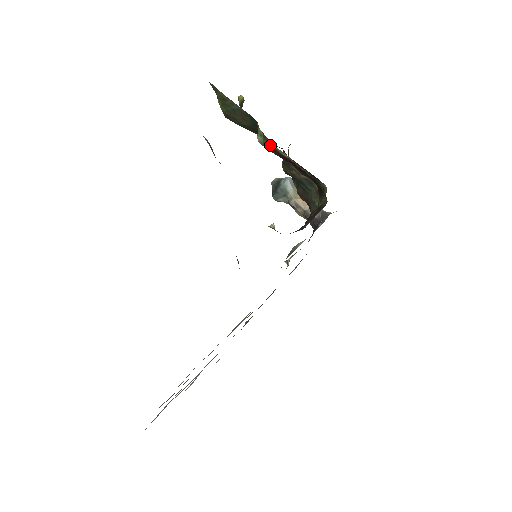
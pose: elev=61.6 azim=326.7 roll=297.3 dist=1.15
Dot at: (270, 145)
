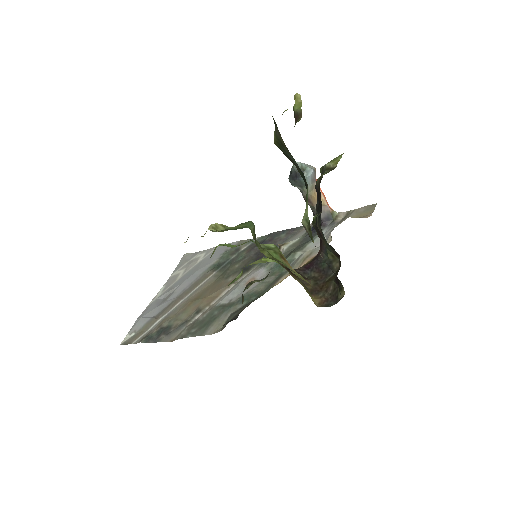
Dot at: (312, 241)
